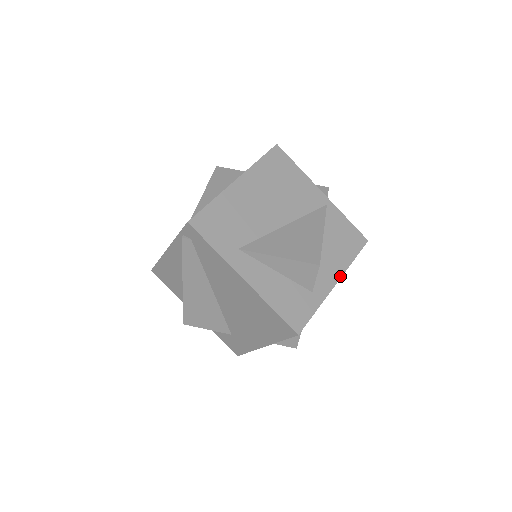
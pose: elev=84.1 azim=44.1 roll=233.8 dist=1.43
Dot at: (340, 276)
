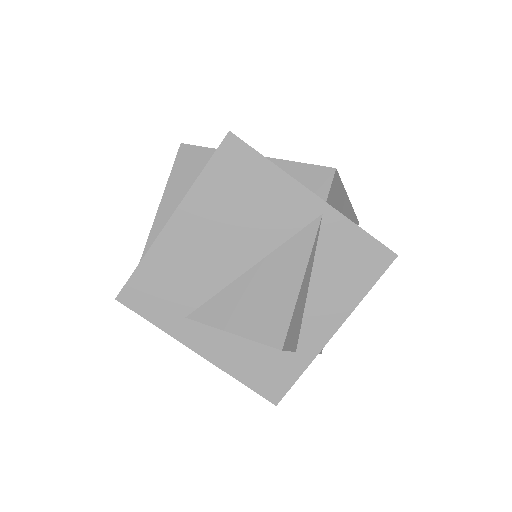
Dot at: (341, 322)
